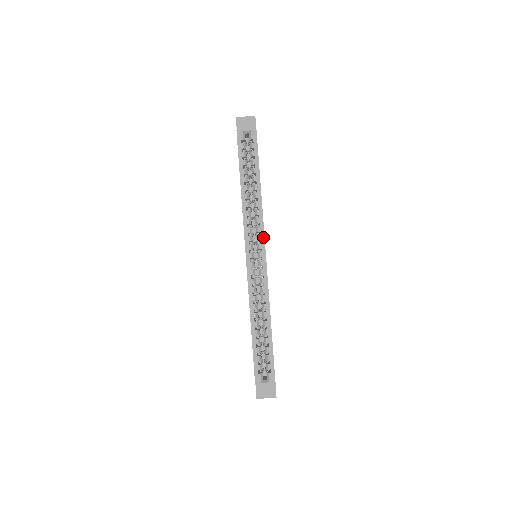
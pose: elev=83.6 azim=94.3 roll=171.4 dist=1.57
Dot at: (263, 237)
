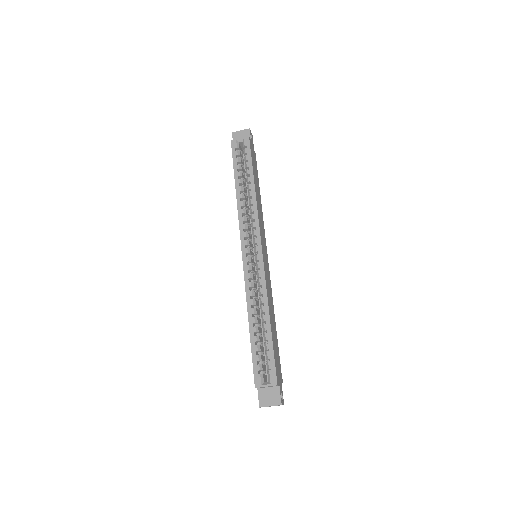
Dot at: (258, 232)
